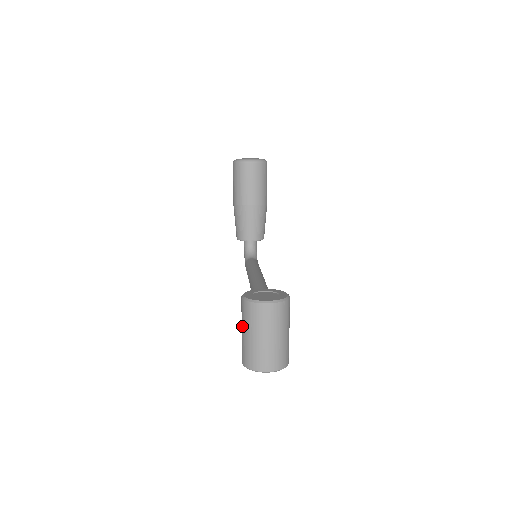
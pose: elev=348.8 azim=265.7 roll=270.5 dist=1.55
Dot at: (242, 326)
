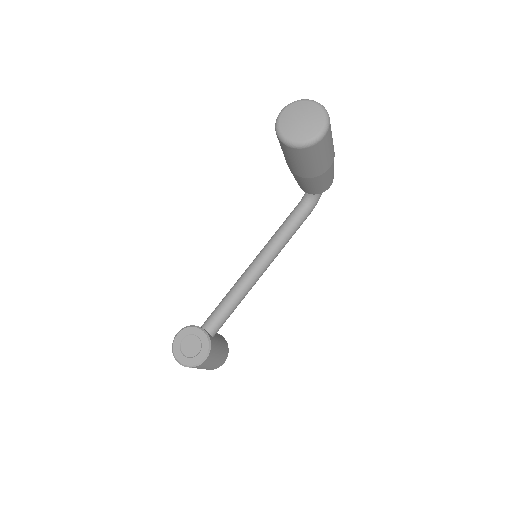
Dot at: occluded
